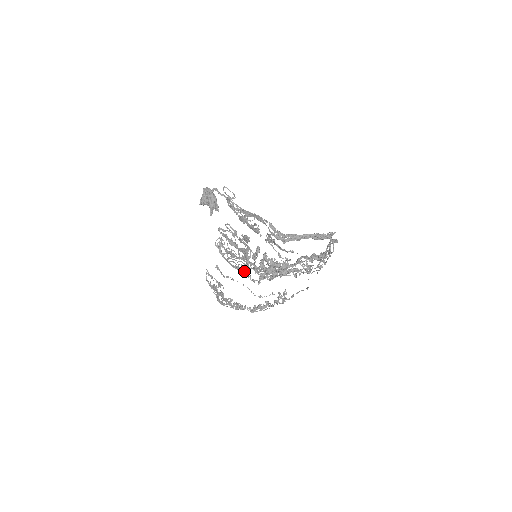
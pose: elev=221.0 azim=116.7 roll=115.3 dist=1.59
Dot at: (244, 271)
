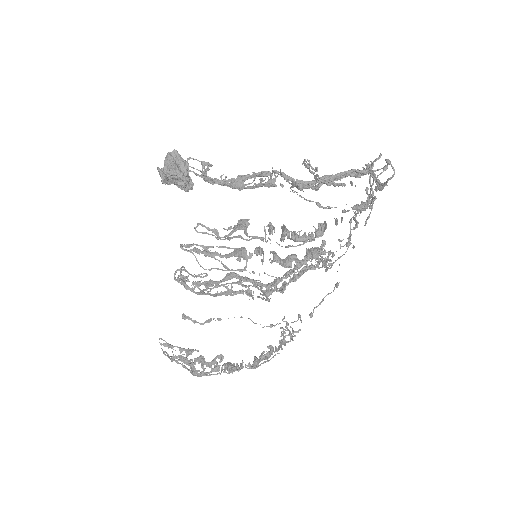
Dot at: (240, 291)
